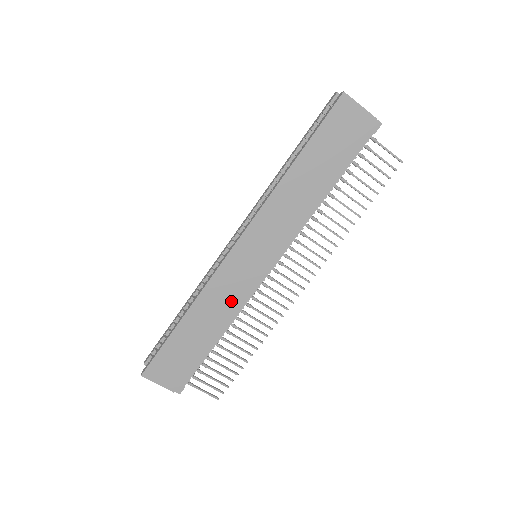
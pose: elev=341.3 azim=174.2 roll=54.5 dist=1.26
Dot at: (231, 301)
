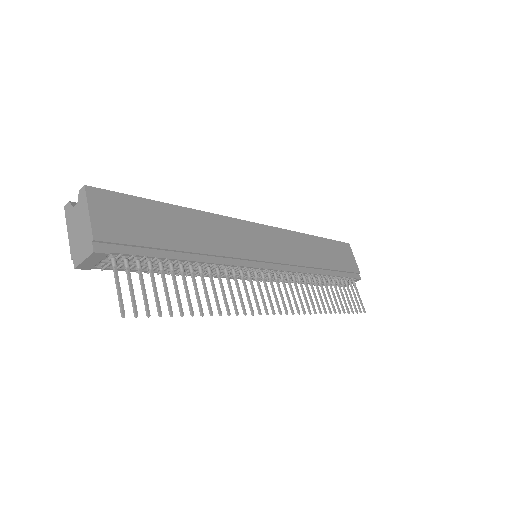
Dot at: (228, 247)
